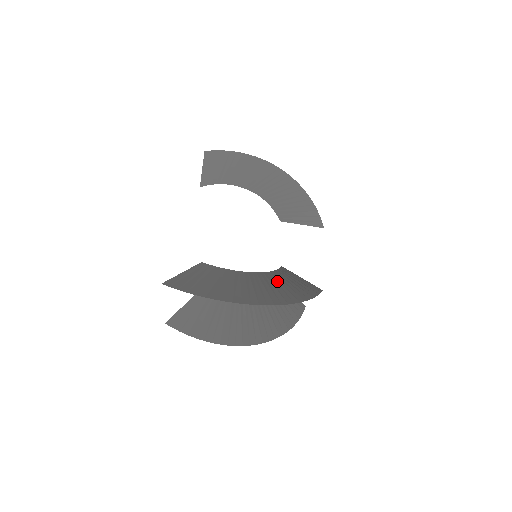
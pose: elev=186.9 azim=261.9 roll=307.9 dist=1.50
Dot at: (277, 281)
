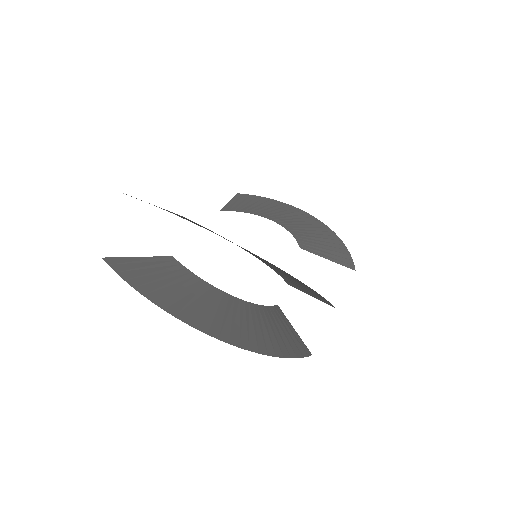
Dot at: (271, 266)
